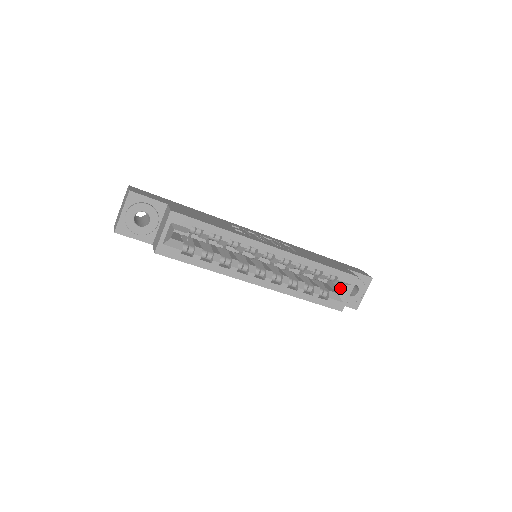
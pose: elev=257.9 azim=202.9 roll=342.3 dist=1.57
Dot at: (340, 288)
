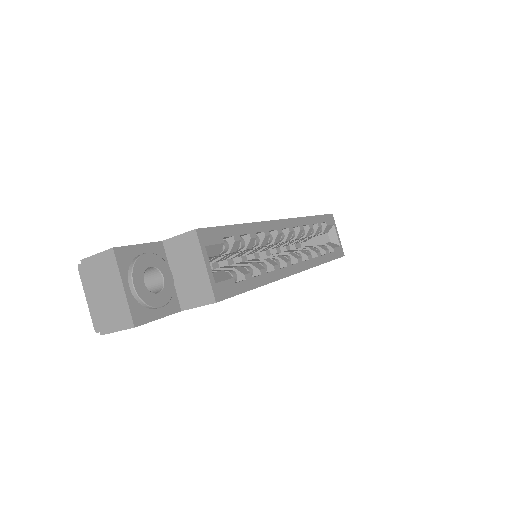
Dot at: (328, 236)
